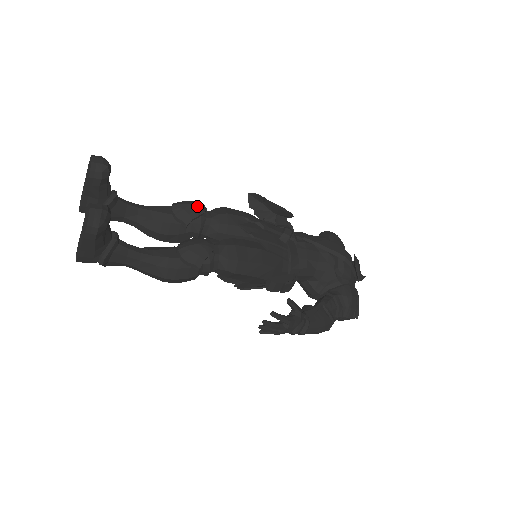
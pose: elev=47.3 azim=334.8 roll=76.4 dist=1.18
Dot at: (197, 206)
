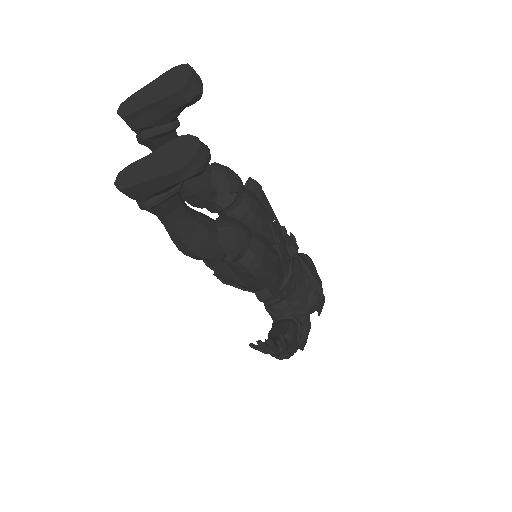
Dot at: (239, 180)
